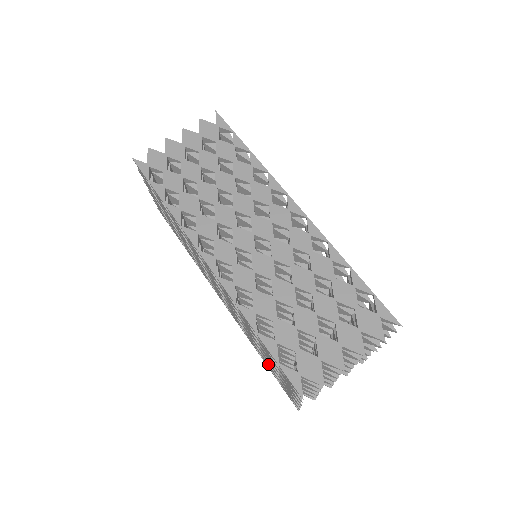
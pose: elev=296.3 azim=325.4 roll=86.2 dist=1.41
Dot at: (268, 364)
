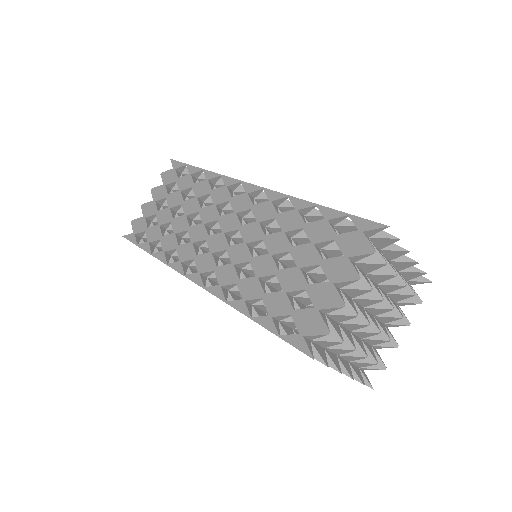
Dot at: occluded
